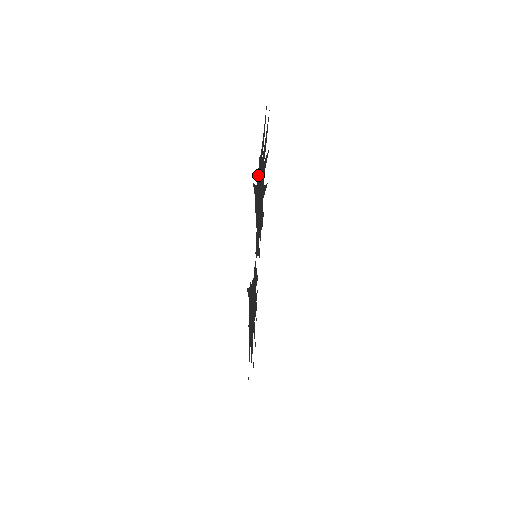
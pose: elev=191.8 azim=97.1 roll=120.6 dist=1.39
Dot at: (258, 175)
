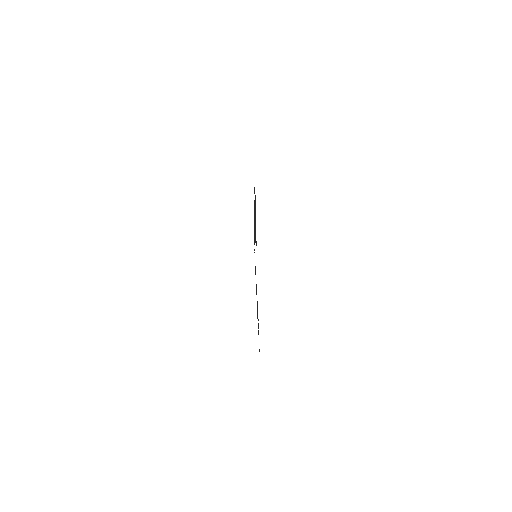
Dot at: occluded
